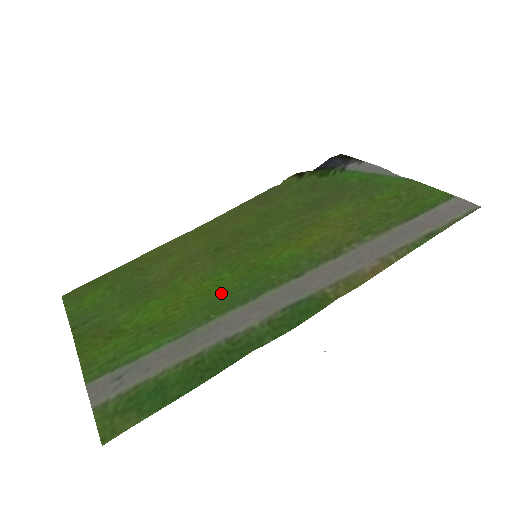
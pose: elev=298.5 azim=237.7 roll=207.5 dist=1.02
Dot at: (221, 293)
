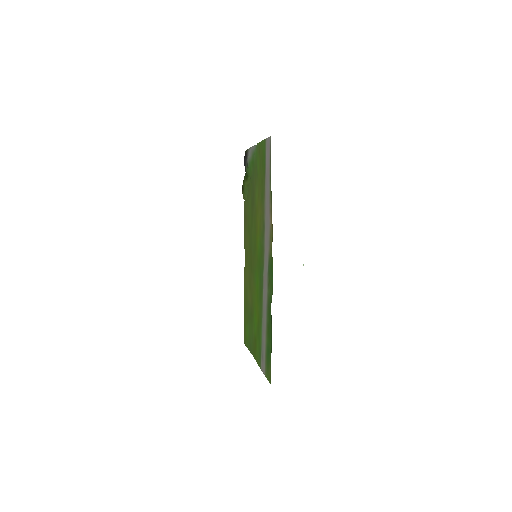
Dot at: (259, 288)
